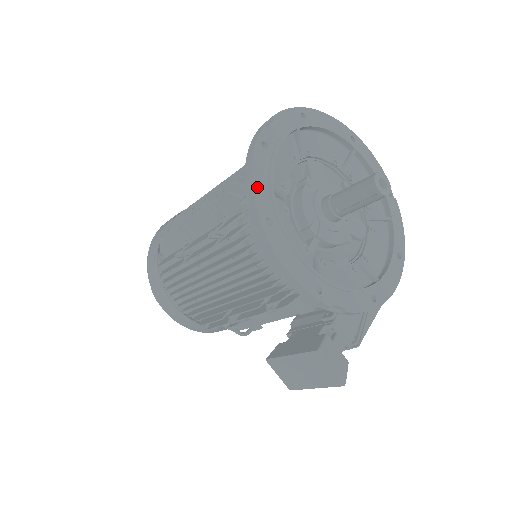
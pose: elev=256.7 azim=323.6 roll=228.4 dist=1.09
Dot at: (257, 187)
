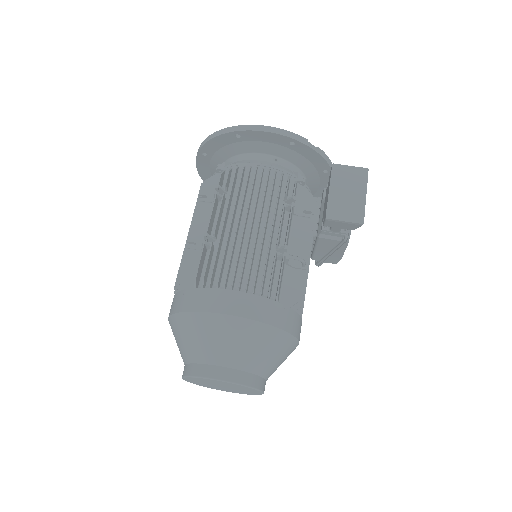
Dot at: occluded
